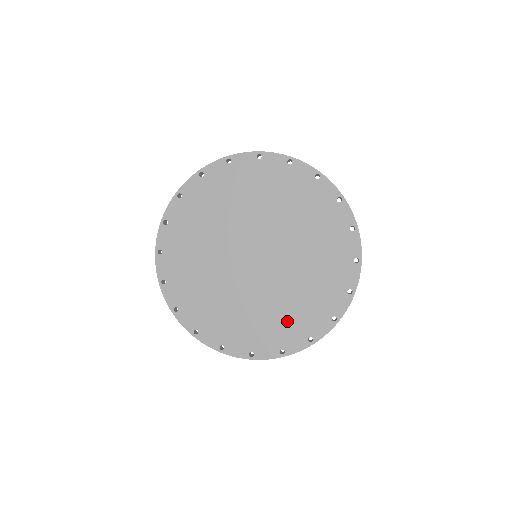
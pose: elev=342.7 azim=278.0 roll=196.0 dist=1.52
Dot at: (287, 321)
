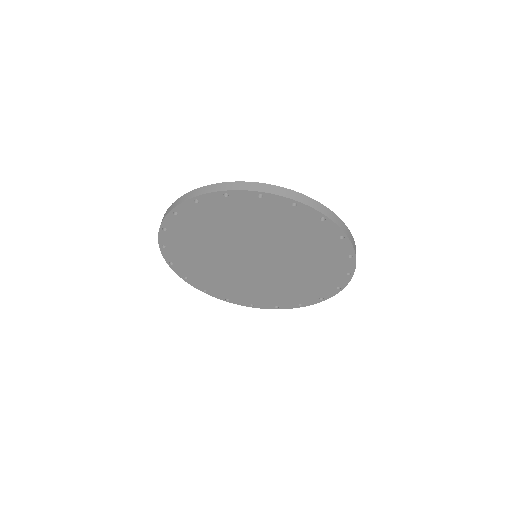
Dot at: (282, 295)
